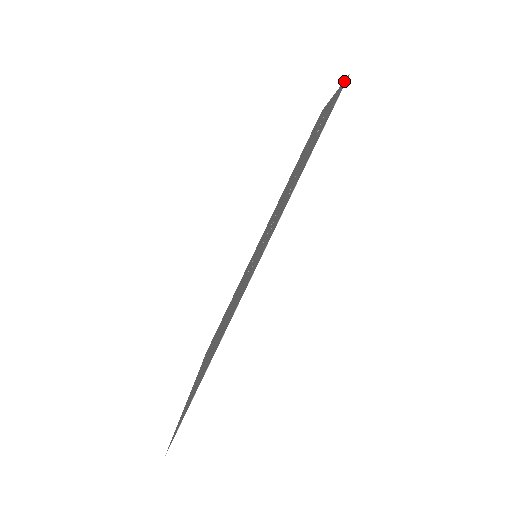
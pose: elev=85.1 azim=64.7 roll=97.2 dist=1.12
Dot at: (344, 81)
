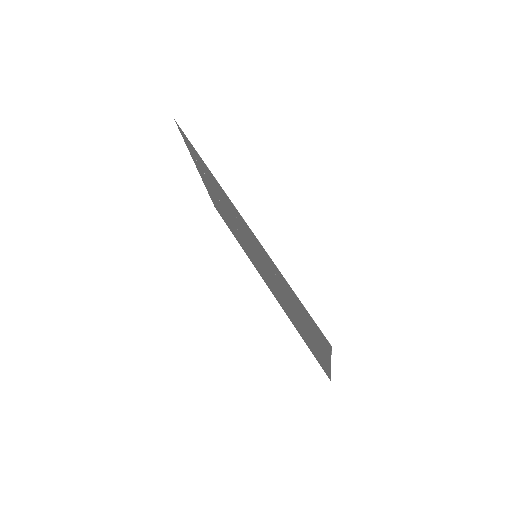
Dot at: occluded
